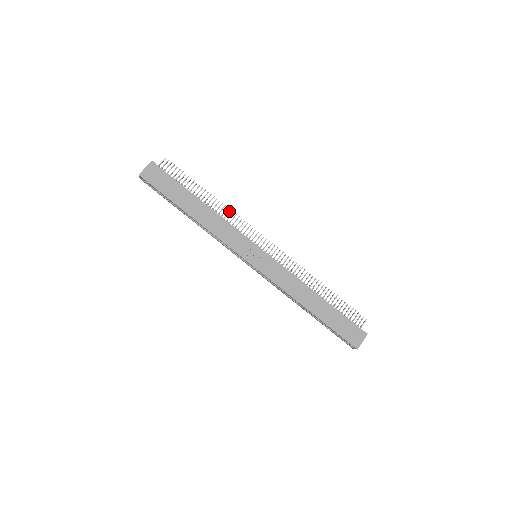
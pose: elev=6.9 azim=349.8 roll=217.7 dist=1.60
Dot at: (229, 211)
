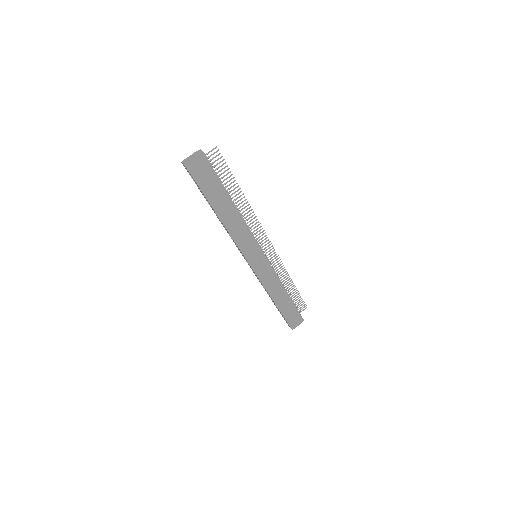
Dot at: occluded
